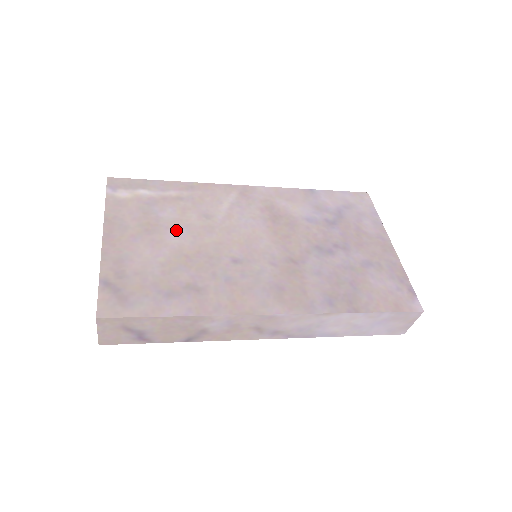
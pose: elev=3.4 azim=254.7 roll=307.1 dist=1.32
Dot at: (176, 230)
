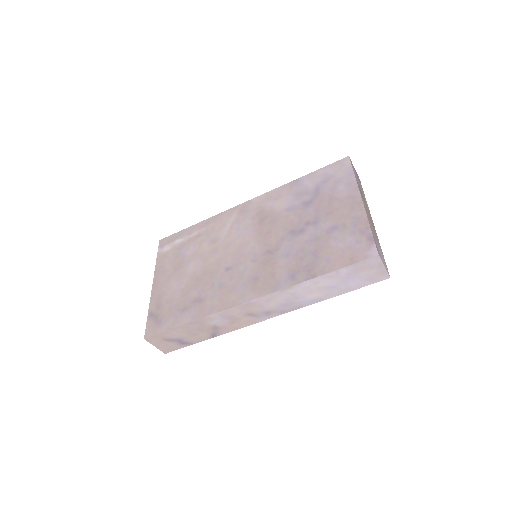
Dot at: (193, 261)
